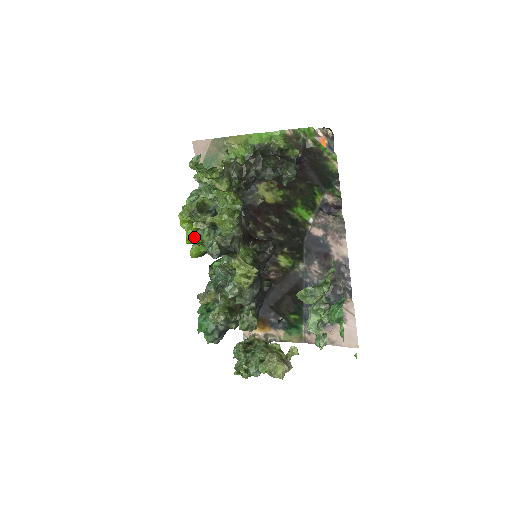
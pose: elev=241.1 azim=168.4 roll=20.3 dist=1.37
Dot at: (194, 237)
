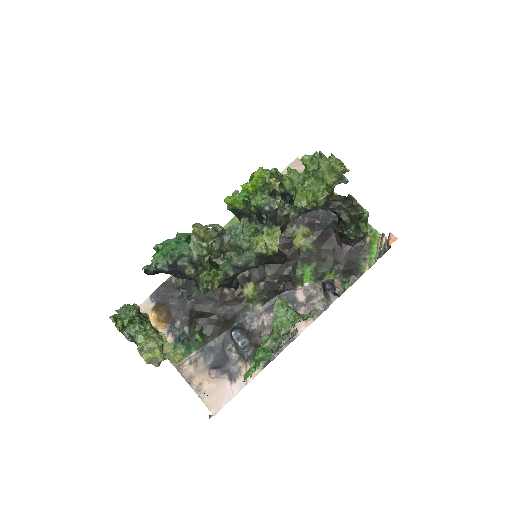
Dot at: (253, 189)
